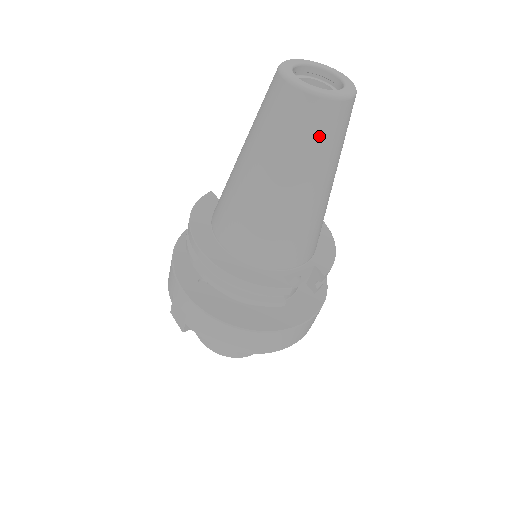
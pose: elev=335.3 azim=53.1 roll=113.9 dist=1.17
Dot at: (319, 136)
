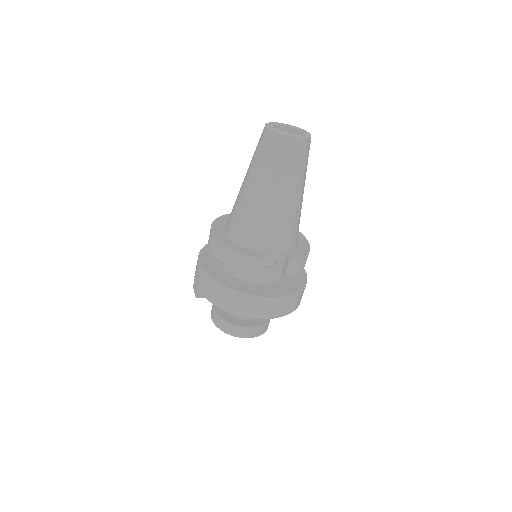
Dot at: (281, 158)
